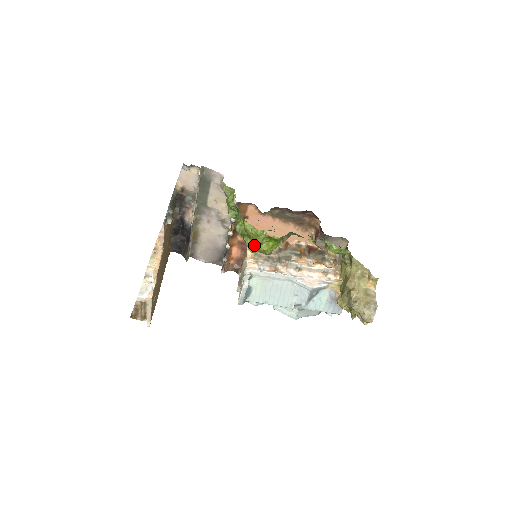
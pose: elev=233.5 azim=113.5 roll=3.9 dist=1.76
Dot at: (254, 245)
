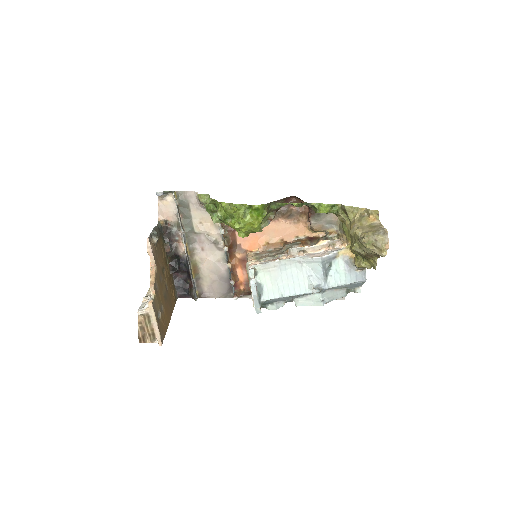
Dot at: (239, 223)
